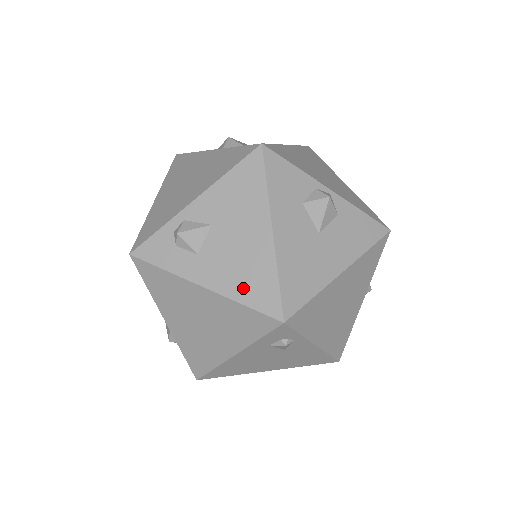
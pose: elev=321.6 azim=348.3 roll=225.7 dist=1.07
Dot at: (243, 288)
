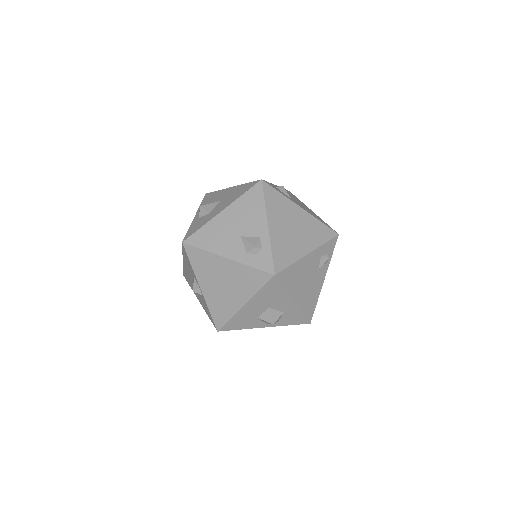
Dot at: occluded
